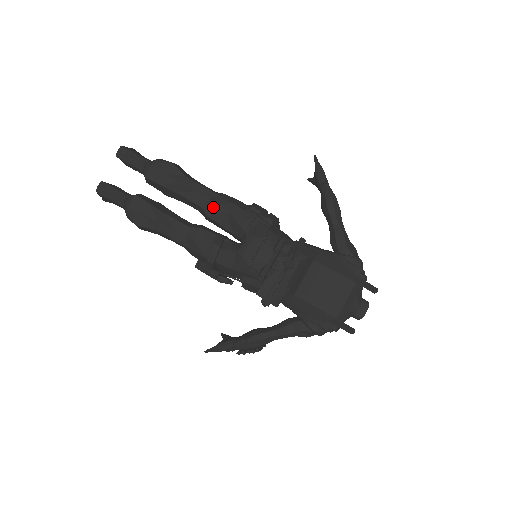
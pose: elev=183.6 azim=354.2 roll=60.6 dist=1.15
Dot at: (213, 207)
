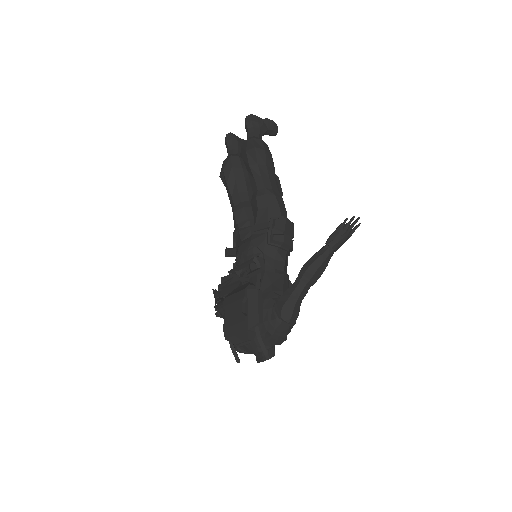
Dot at: (255, 199)
